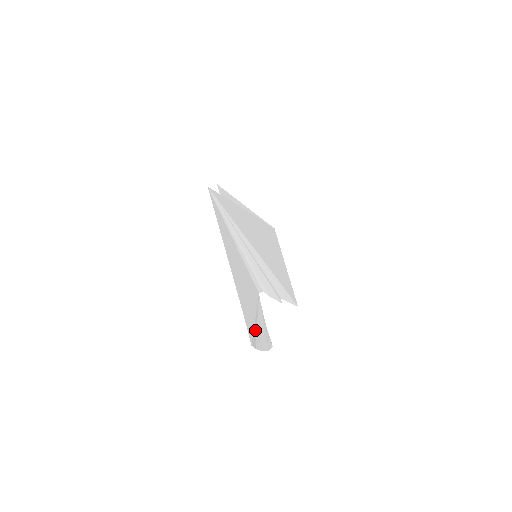
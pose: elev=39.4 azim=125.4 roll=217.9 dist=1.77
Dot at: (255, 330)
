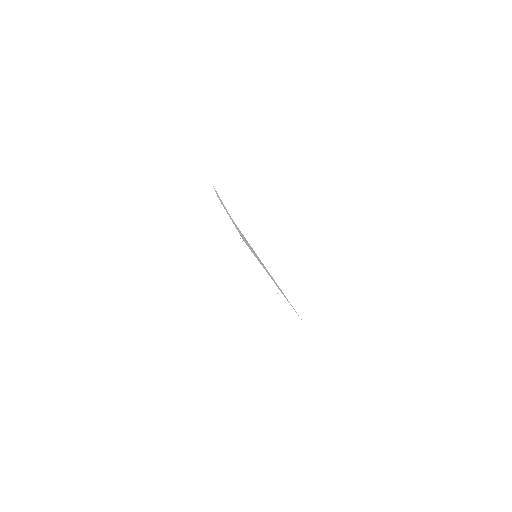
Dot at: (225, 208)
